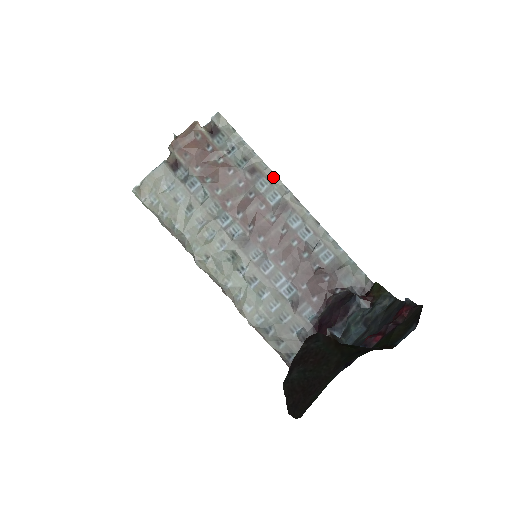
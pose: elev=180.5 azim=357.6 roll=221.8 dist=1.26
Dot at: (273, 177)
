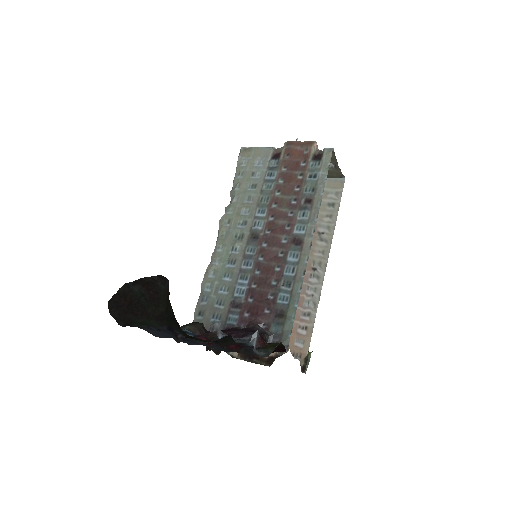
Dot at: (315, 217)
